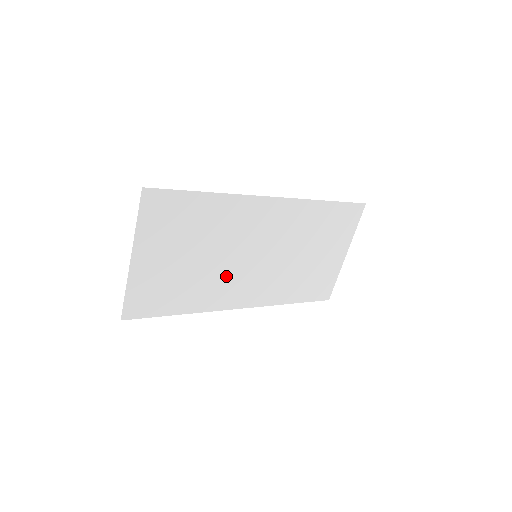
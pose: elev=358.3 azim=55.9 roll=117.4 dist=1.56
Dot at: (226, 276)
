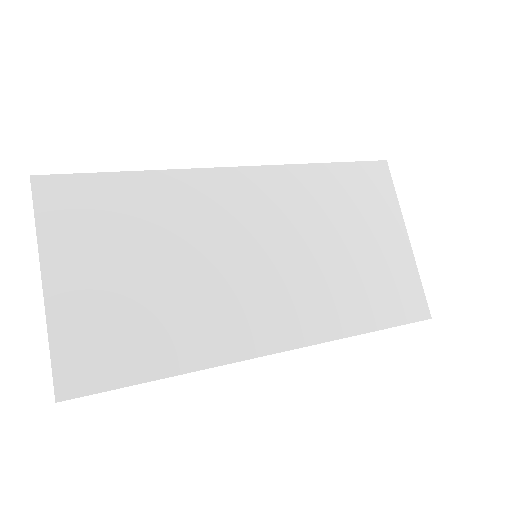
Dot at: (221, 296)
